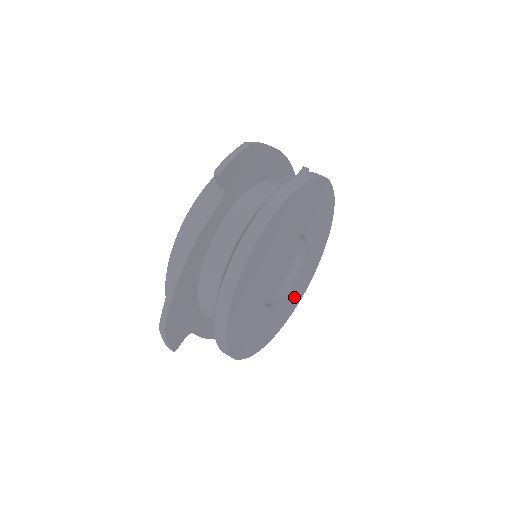
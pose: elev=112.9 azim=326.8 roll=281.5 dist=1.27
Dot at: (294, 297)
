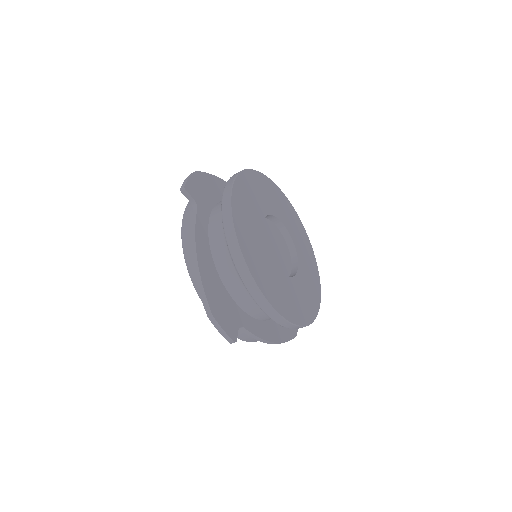
Dot at: (310, 279)
